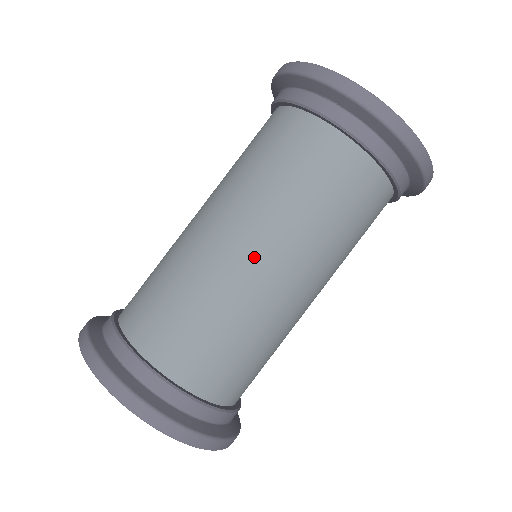
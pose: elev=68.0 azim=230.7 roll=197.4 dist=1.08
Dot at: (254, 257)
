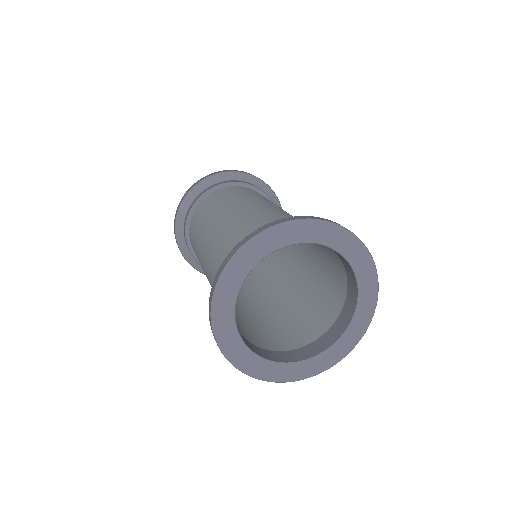
Dot at: occluded
